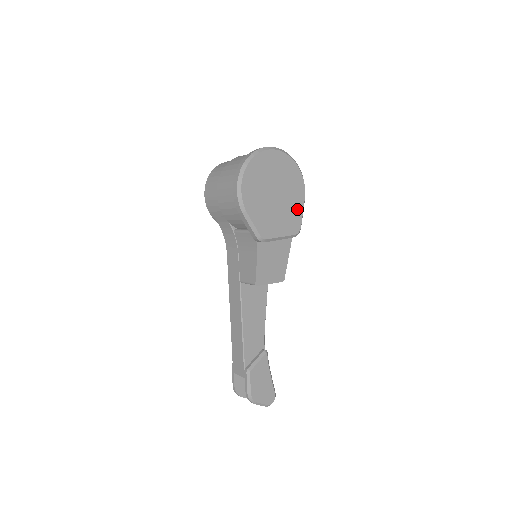
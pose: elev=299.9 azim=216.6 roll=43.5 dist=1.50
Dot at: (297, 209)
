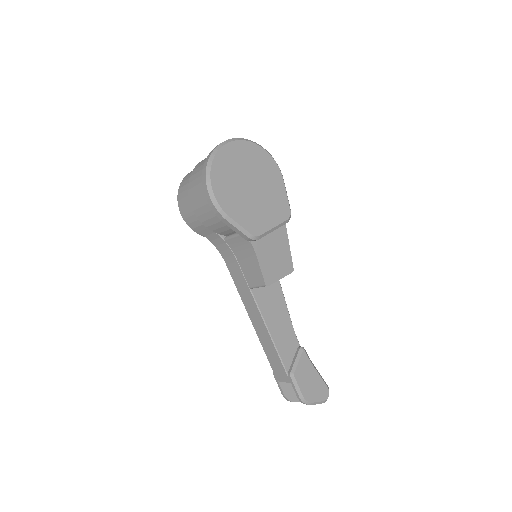
Dot at: (279, 193)
